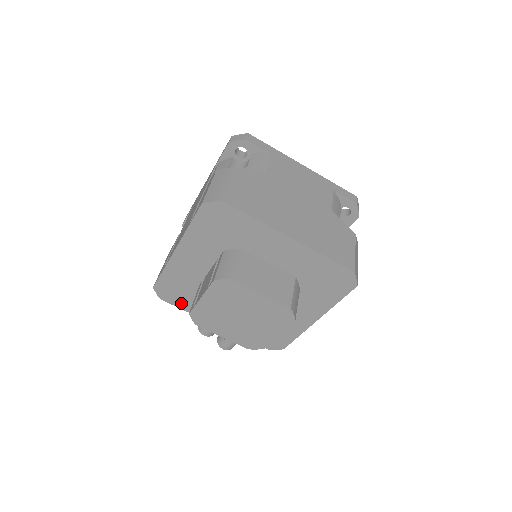
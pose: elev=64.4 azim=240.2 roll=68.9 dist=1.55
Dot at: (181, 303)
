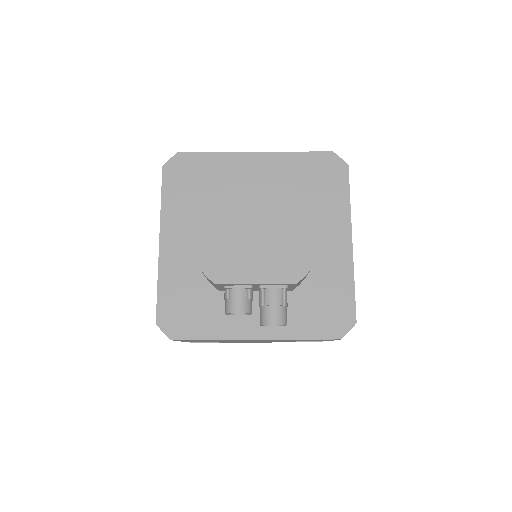
Dot at: (198, 328)
